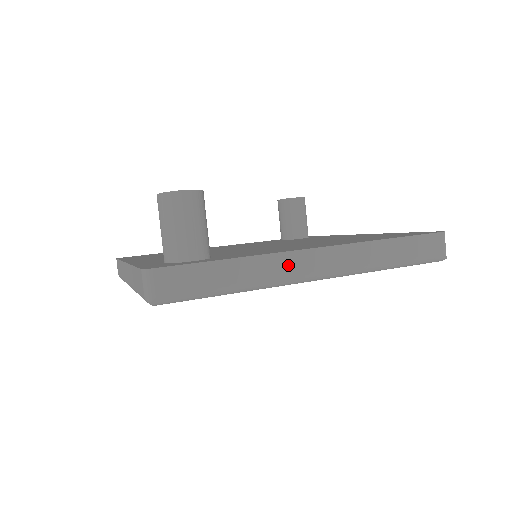
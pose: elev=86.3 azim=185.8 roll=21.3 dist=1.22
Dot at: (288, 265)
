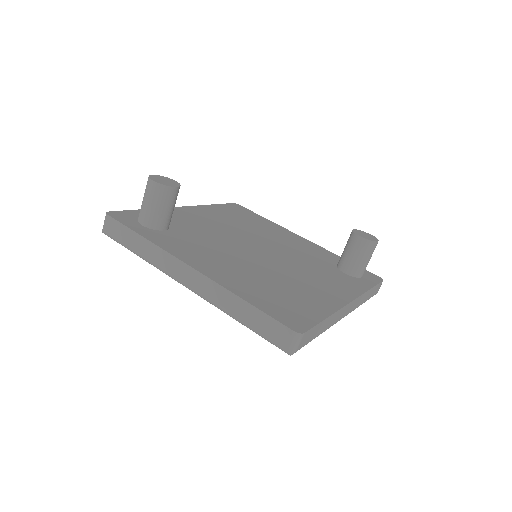
Dot at: (169, 263)
